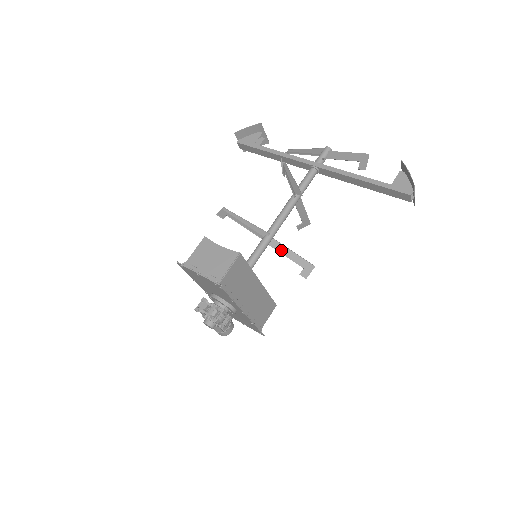
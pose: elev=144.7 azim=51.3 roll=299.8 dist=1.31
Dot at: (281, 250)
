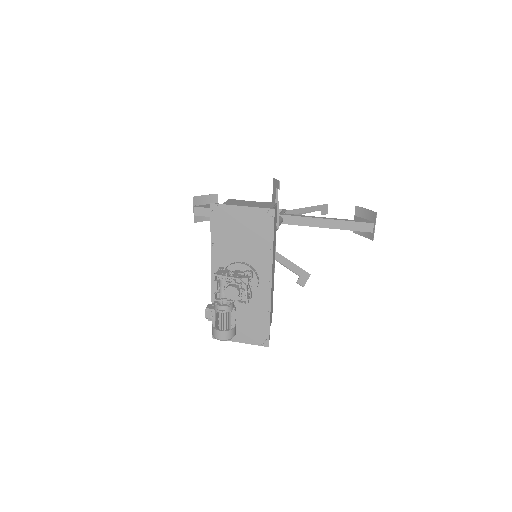
Dot at: (276, 257)
